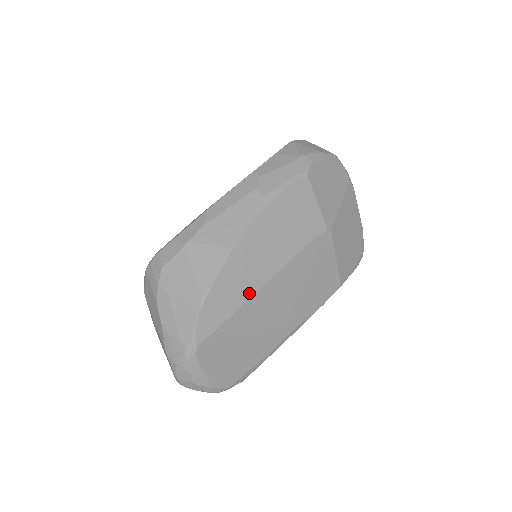
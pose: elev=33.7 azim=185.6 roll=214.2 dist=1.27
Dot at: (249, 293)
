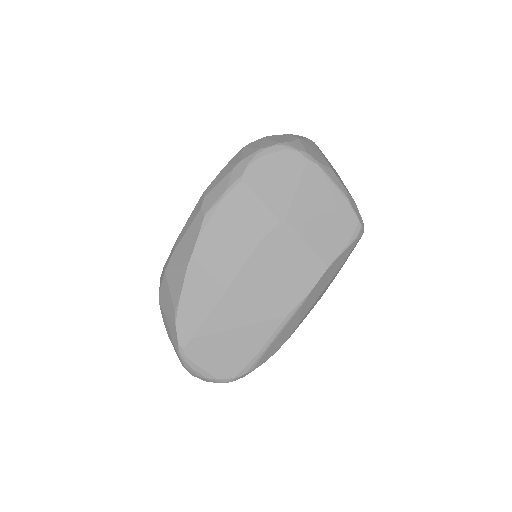
Dot at: (215, 299)
